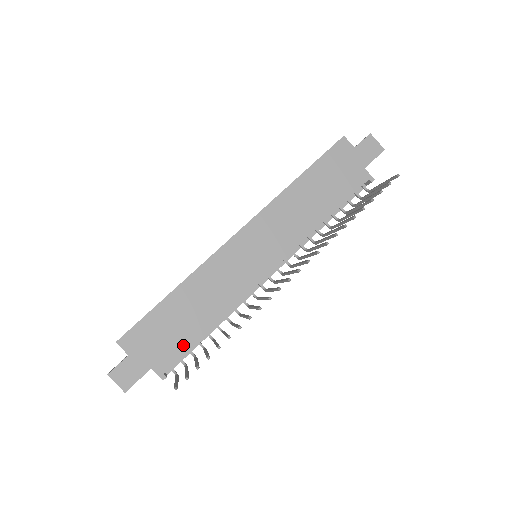
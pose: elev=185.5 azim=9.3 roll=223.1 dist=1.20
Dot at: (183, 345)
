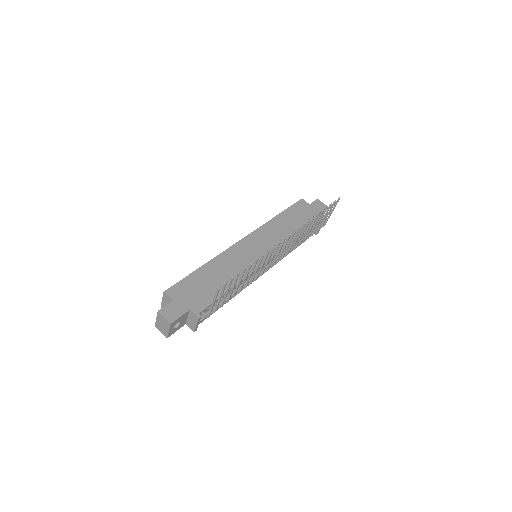
Dot at: (212, 297)
